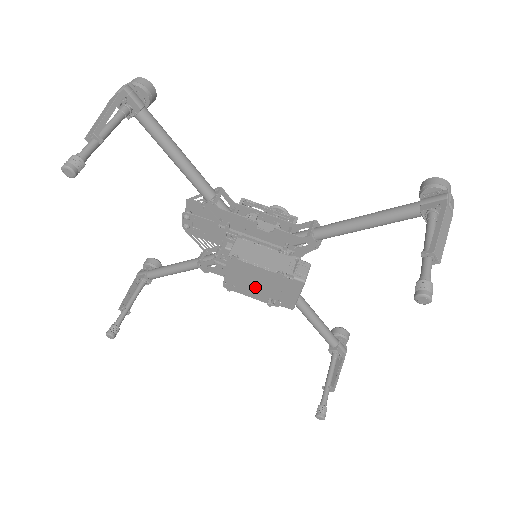
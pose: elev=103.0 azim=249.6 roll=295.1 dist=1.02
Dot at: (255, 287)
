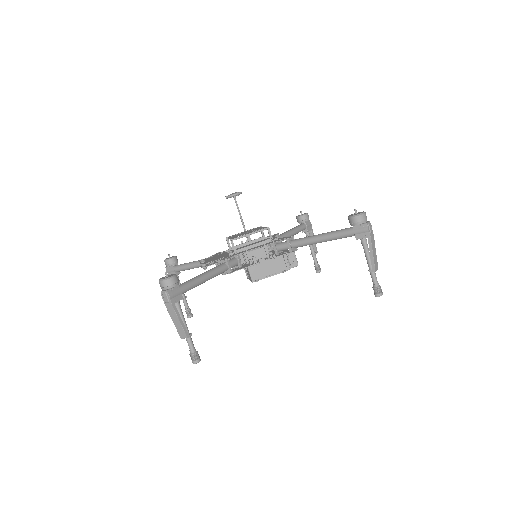
Dot at: occluded
